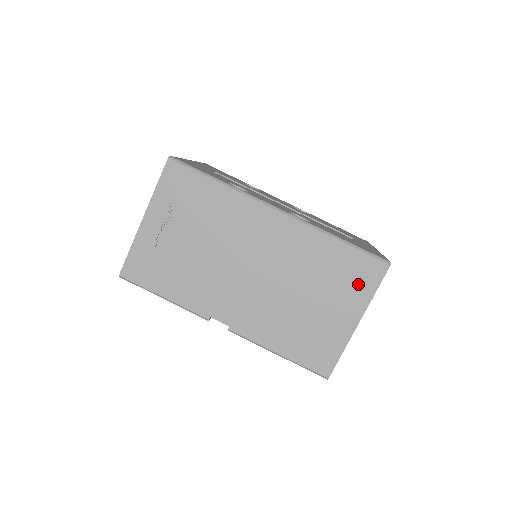
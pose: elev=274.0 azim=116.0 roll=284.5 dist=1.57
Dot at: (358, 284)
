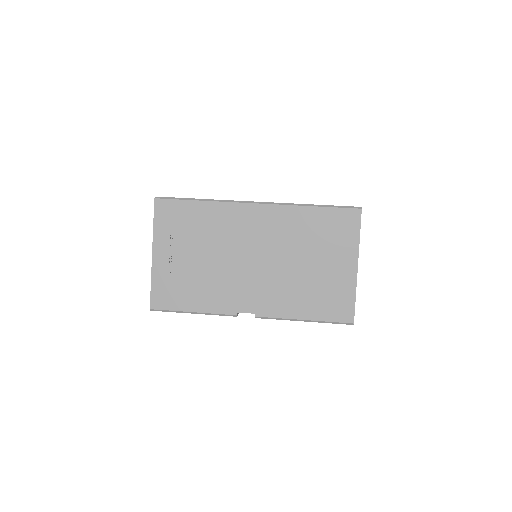
Dot at: (343, 235)
